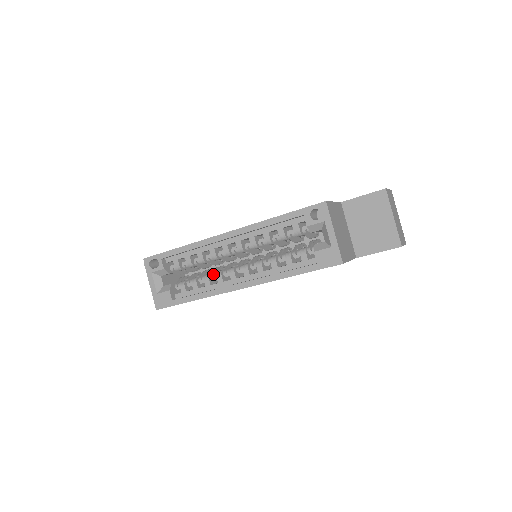
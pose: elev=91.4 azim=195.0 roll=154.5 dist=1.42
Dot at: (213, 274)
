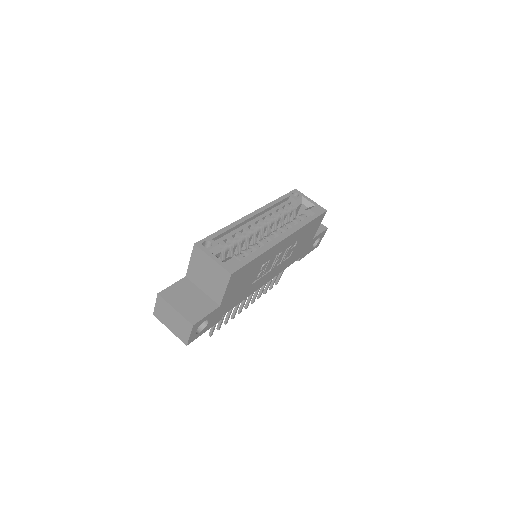
Dot at: occluded
